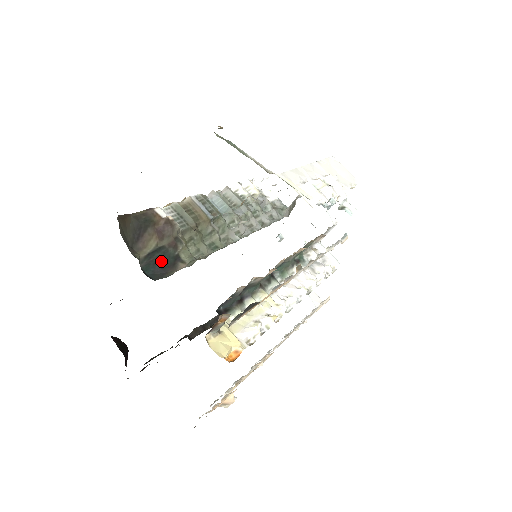
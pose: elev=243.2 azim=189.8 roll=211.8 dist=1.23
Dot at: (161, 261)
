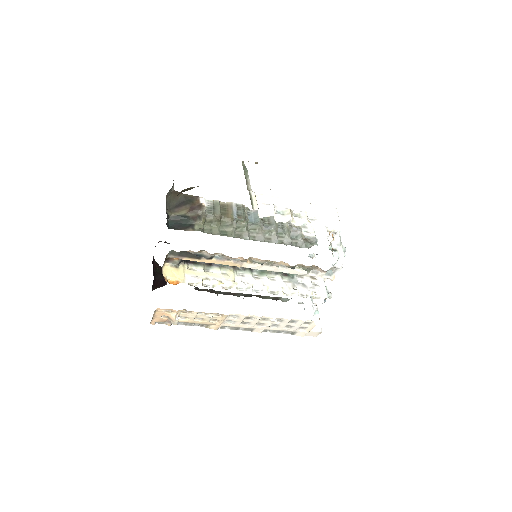
Dot at: (182, 223)
